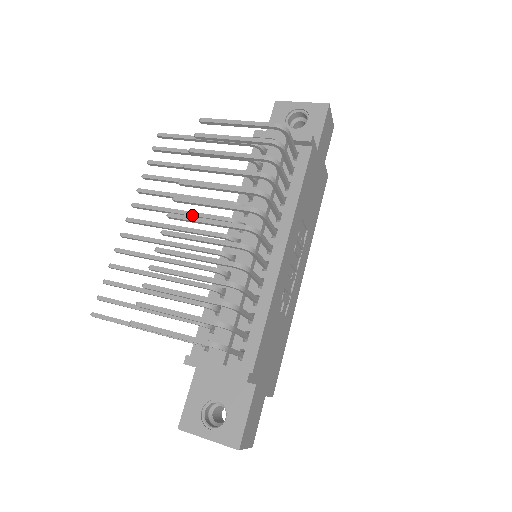
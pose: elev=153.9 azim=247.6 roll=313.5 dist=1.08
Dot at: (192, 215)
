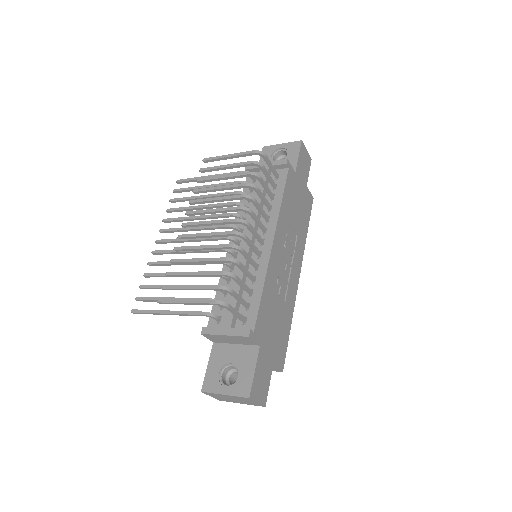
Dot at: (203, 228)
